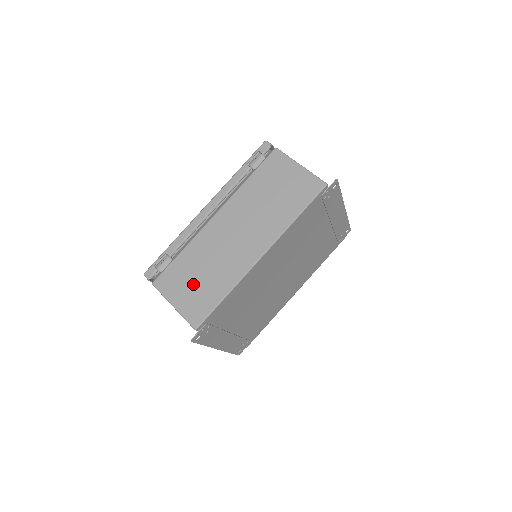
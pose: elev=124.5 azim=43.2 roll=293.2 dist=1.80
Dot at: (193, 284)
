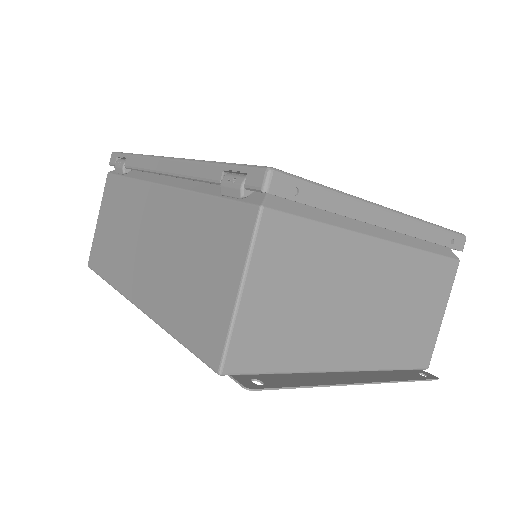
Dot at: (110, 227)
